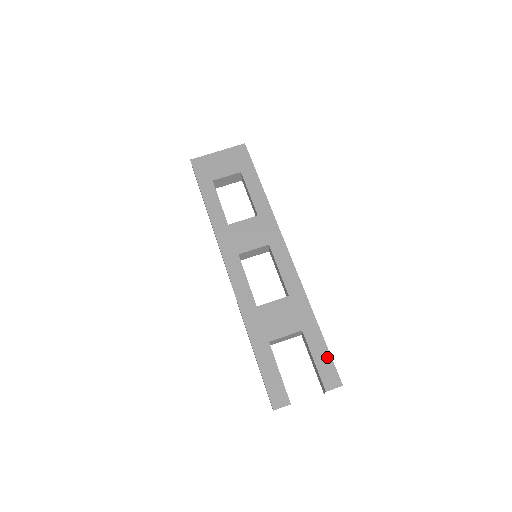
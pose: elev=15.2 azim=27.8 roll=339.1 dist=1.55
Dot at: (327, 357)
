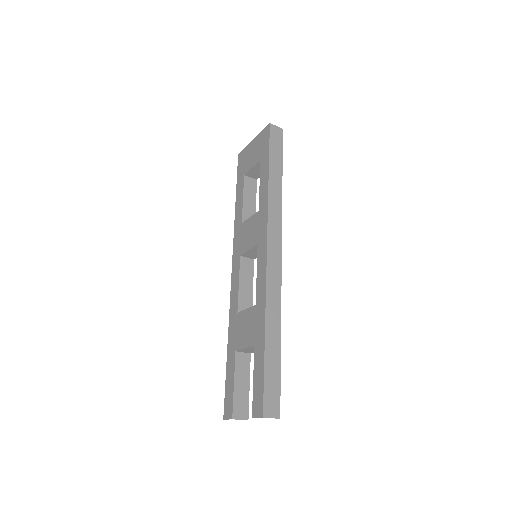
Dot at: (261, 381)
